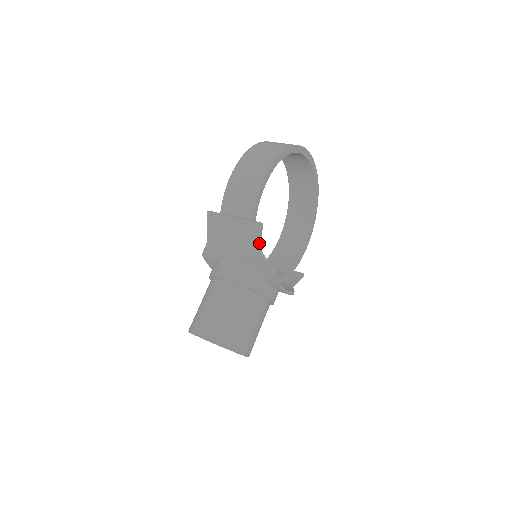
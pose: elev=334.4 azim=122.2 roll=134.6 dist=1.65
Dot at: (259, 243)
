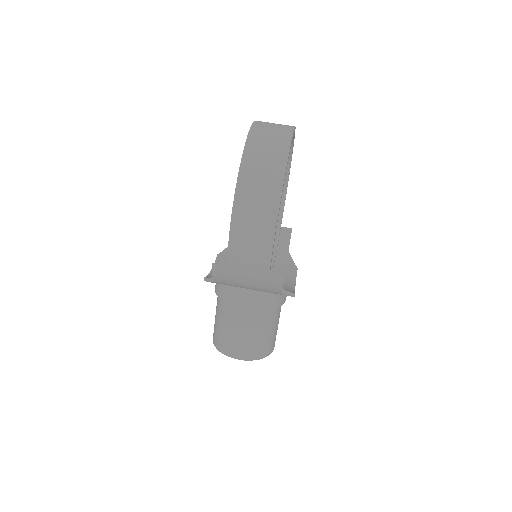
Dot at: (281, 289)
